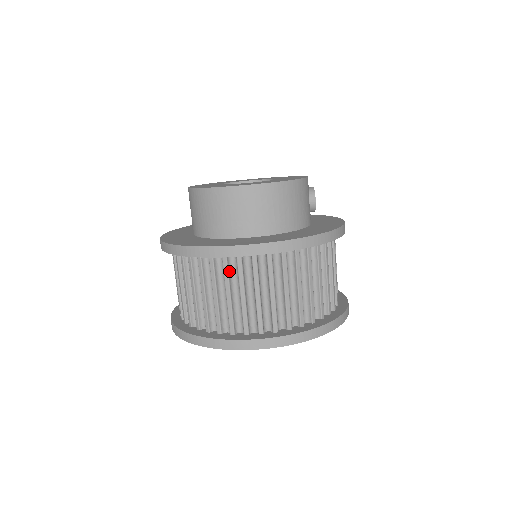
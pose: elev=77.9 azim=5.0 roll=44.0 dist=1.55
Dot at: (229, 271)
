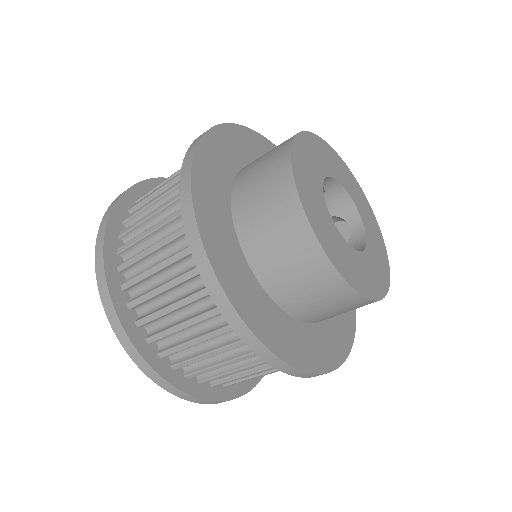
Dot at: occluded
